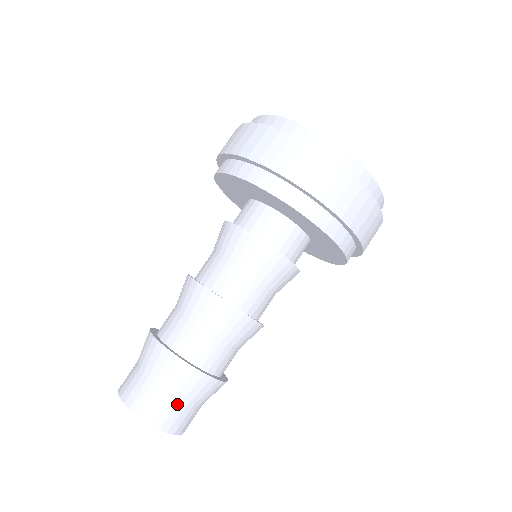
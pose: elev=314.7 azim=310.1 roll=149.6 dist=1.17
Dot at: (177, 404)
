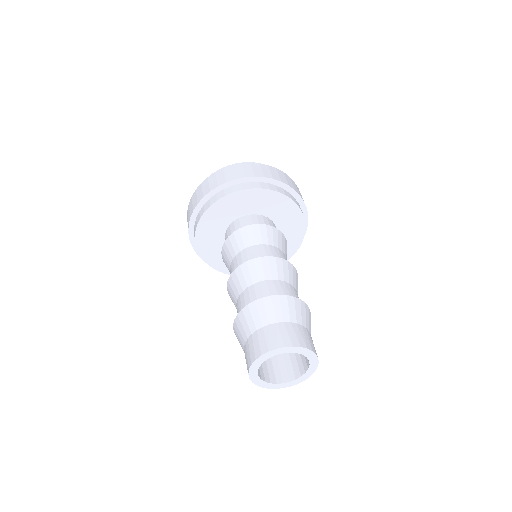
Dot at: (306, 331)
